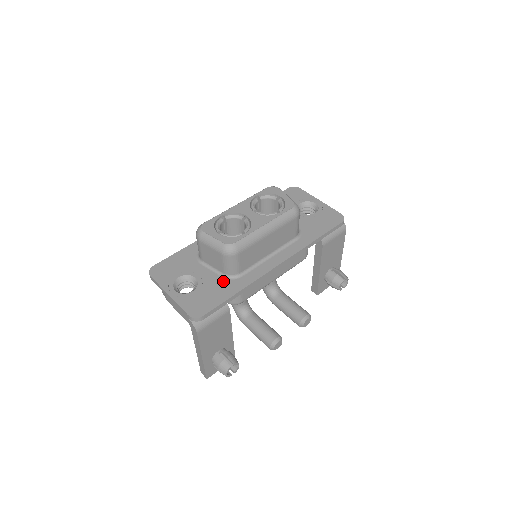
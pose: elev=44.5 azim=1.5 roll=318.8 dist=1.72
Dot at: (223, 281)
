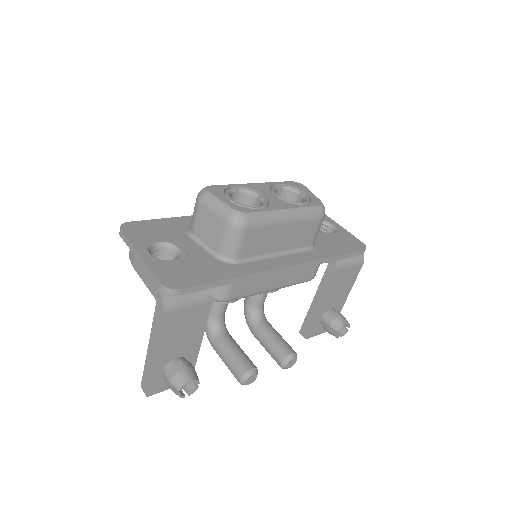
Dot at: (214, 261)
